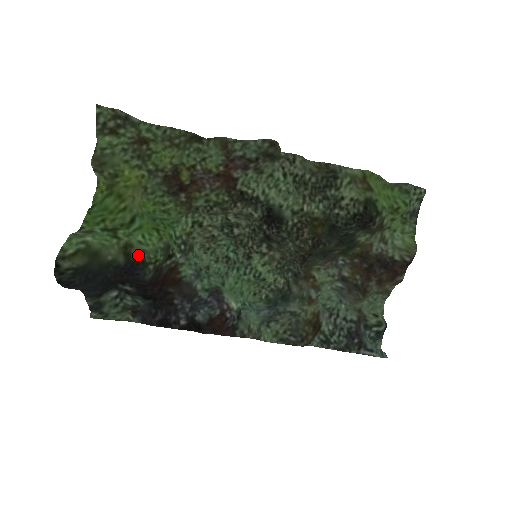
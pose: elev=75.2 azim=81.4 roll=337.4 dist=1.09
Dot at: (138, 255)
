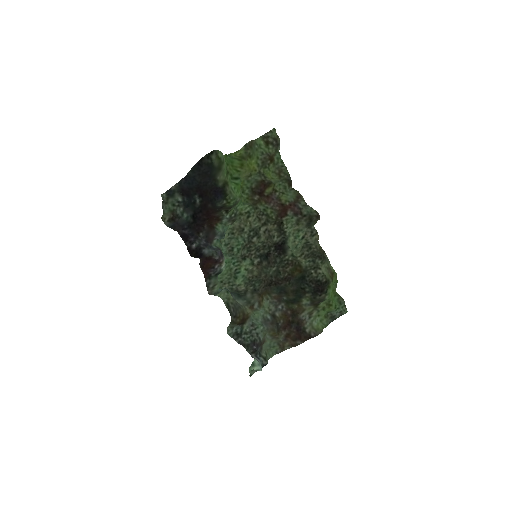
Dot at: (228, 191)
